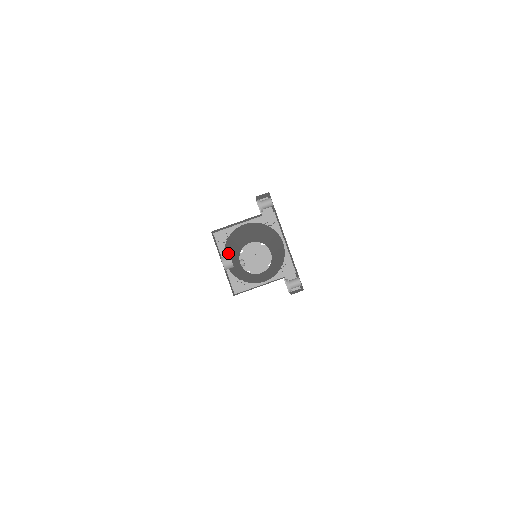
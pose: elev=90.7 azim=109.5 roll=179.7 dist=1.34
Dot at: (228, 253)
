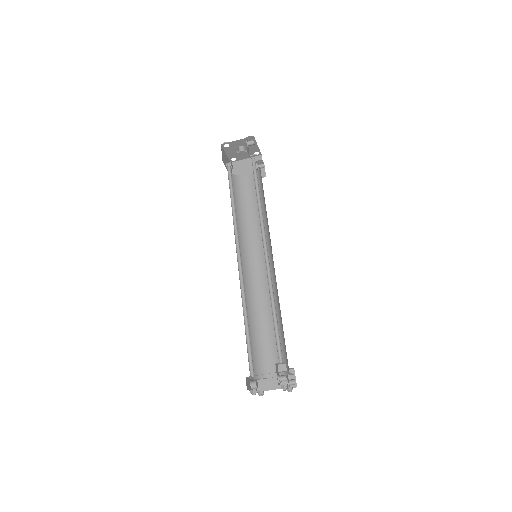
Dot at: occluded
